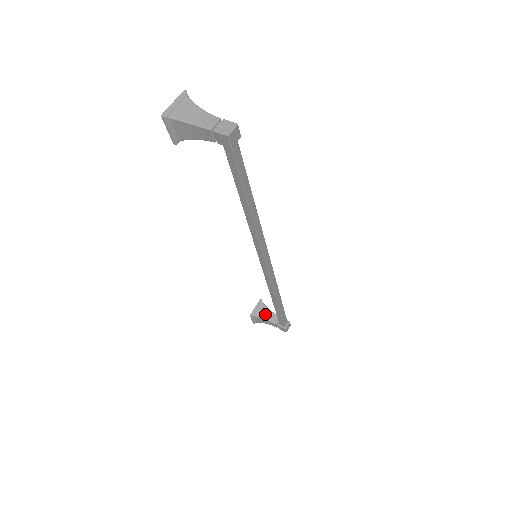
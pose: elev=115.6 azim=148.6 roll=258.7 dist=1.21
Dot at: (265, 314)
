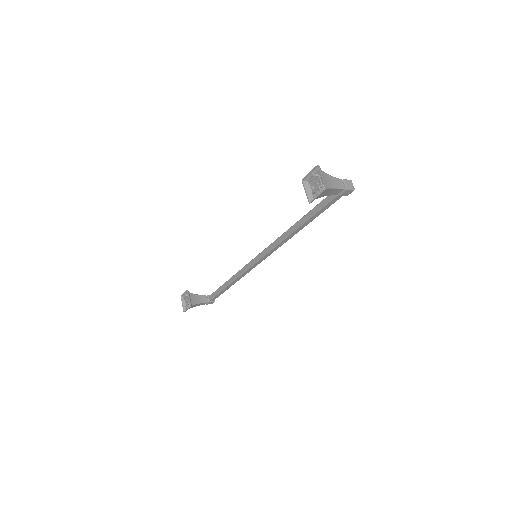
Dot at: (197, 299)
